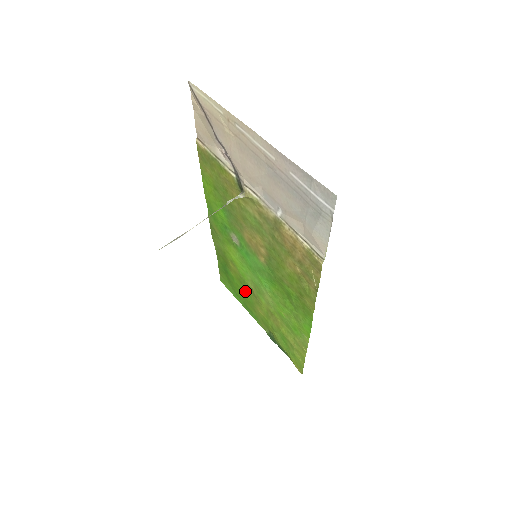
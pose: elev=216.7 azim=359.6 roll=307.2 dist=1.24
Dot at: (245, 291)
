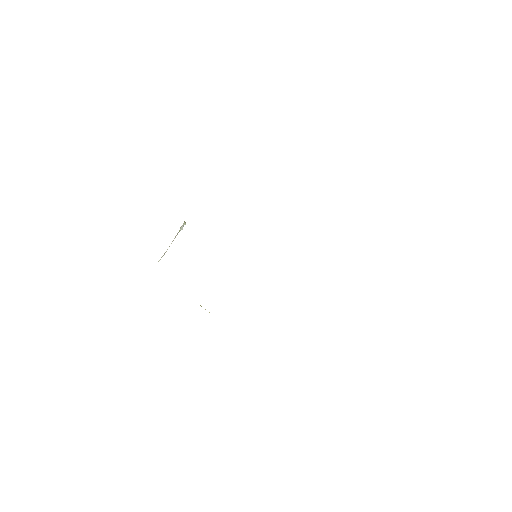
Dot at: occluded
